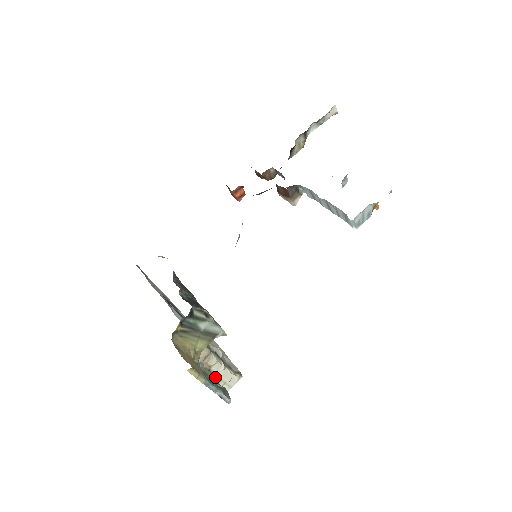
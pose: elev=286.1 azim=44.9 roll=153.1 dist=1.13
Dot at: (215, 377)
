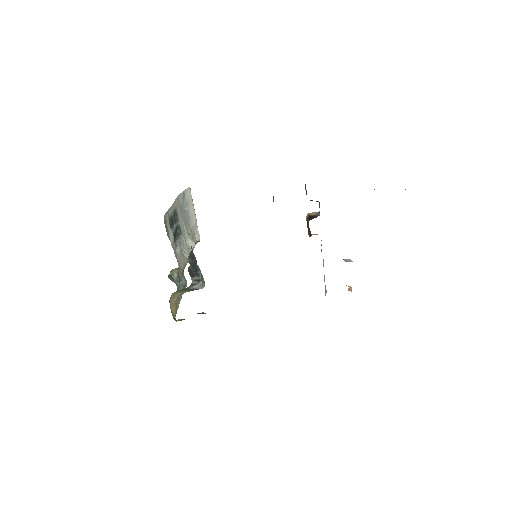
Dot at: occluded
